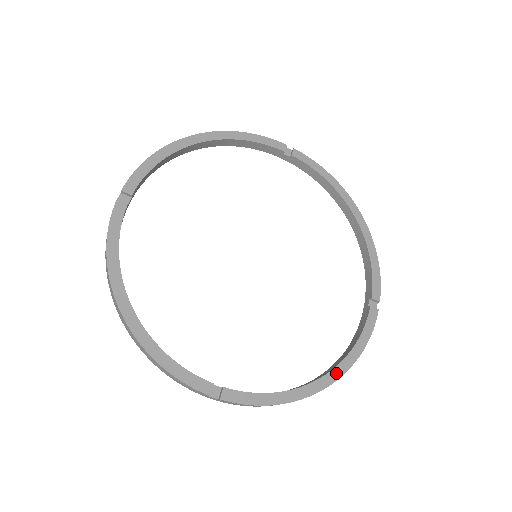
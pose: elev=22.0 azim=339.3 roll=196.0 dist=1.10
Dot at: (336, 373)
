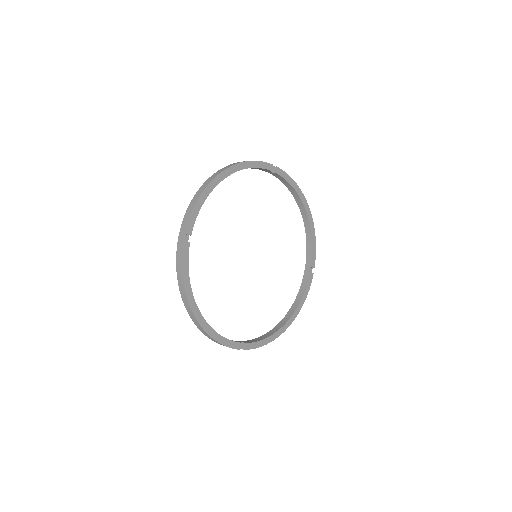
Dot at: (293, 317)
